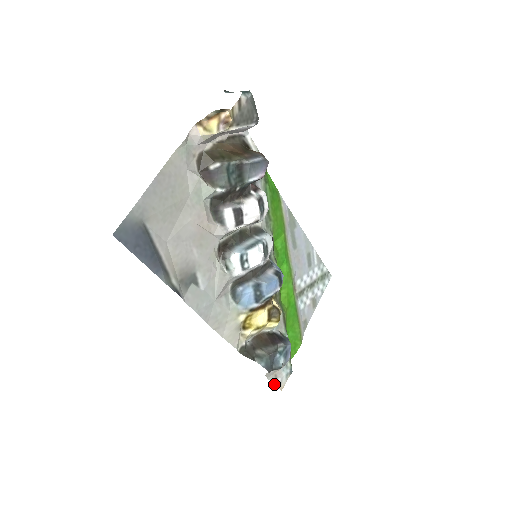
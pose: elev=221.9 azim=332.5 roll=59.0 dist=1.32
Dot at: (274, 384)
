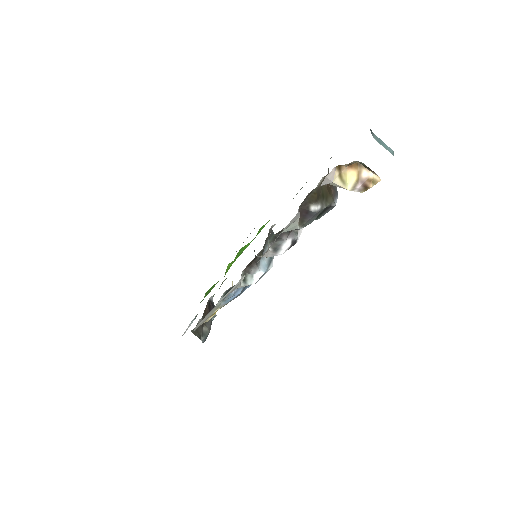
Dot at: occluded
